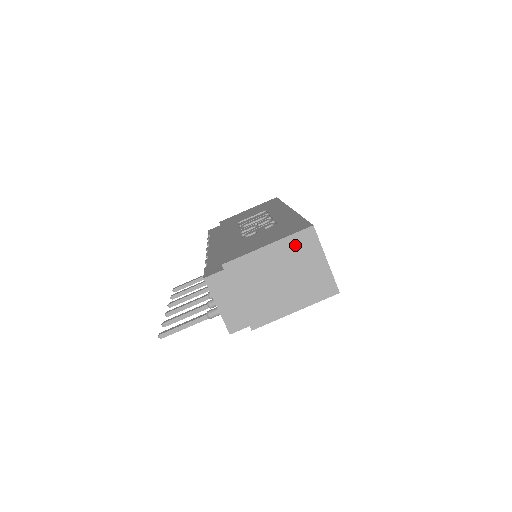
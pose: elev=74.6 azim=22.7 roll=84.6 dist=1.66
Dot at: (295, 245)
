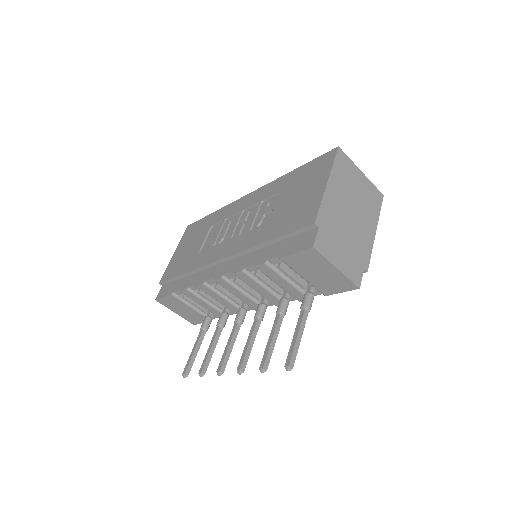
Dot at: (340, 171)
